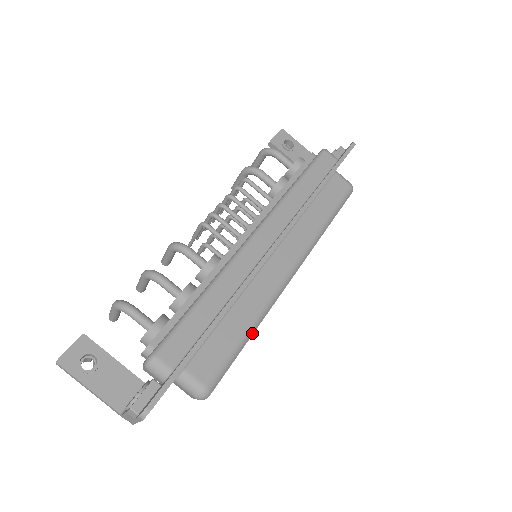
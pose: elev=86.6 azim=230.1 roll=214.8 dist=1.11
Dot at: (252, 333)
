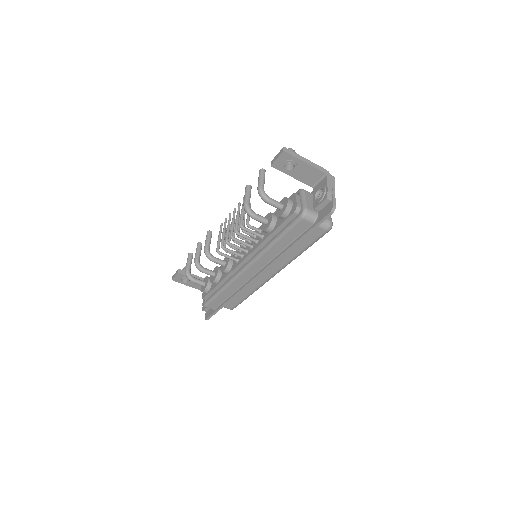
Dot at: (251, 294)
